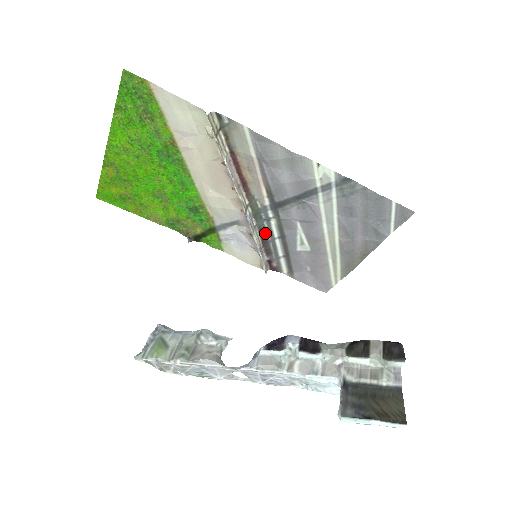
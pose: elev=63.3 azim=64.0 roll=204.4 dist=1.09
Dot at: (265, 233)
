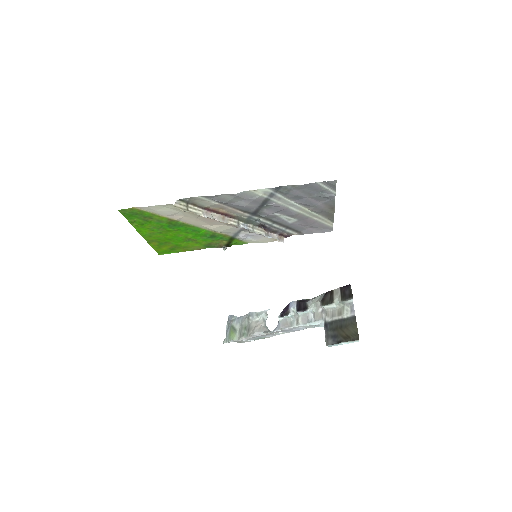
Dot at: (263, 225)
